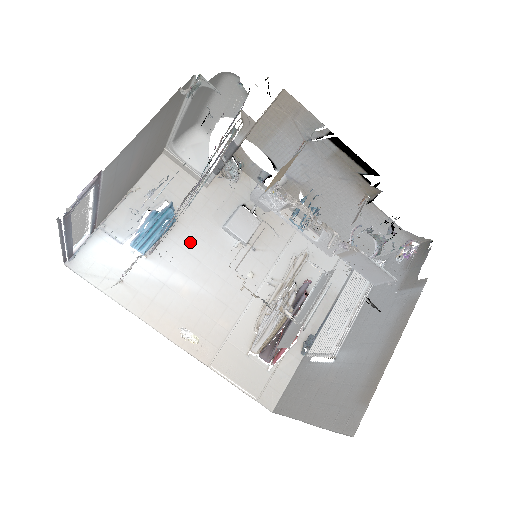
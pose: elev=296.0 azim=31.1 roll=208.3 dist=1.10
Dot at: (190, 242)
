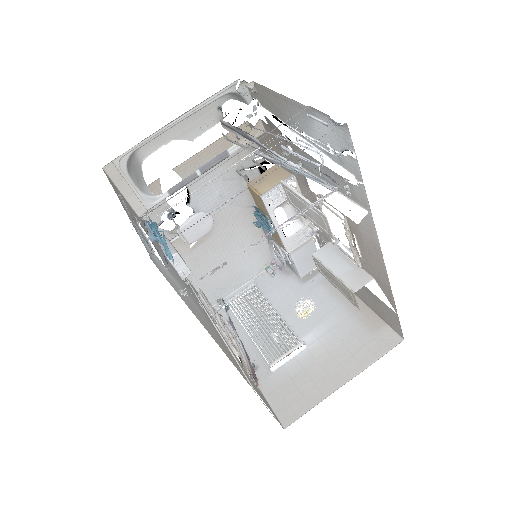
Dot at: (169, 265)
